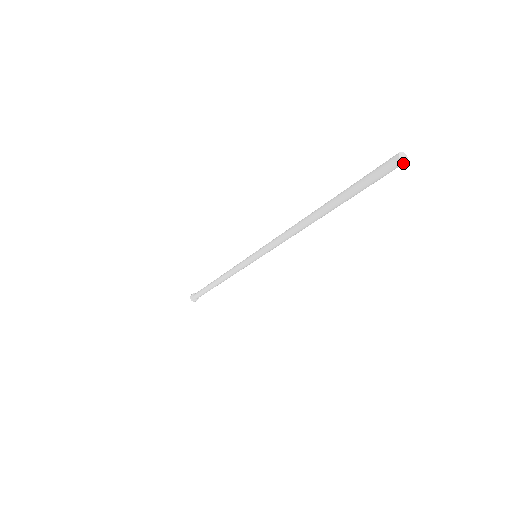
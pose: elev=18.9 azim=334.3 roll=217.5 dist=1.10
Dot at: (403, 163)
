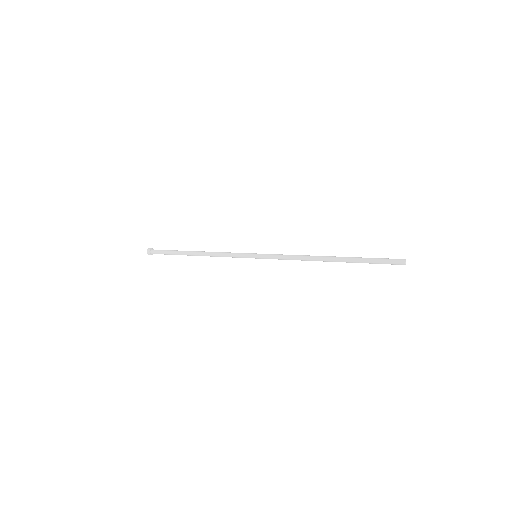
Dot at: occluded
